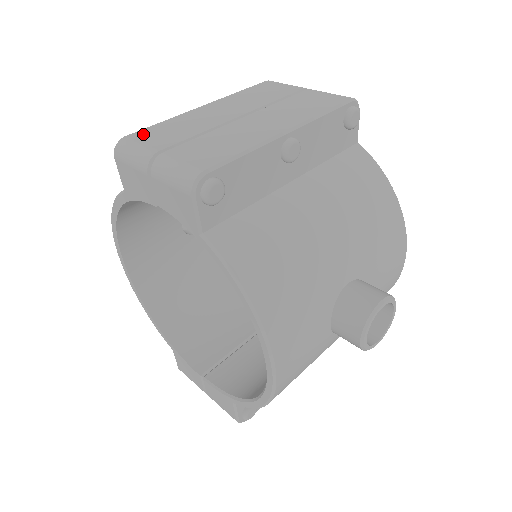
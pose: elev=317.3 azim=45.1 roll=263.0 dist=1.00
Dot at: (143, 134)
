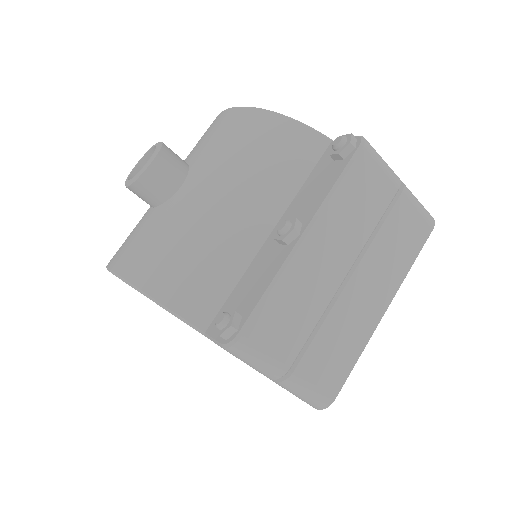
Dot at: (261, 329)
